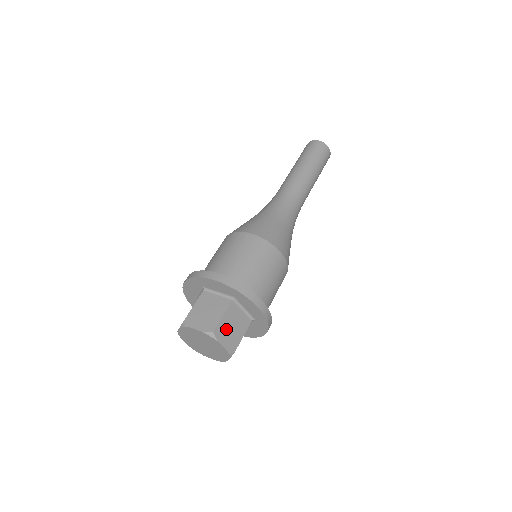
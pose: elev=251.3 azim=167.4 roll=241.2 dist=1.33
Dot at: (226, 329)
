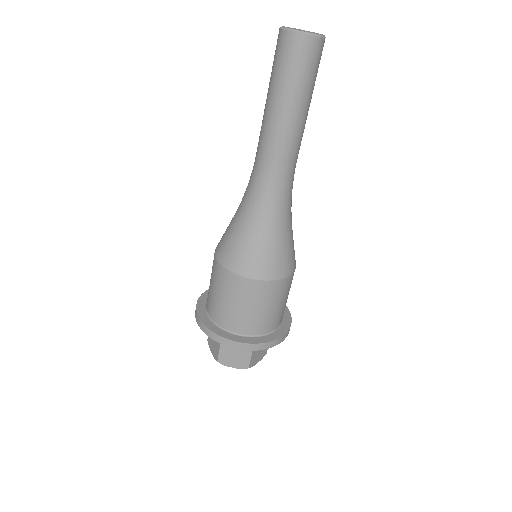
Dot at: (229, 355)
